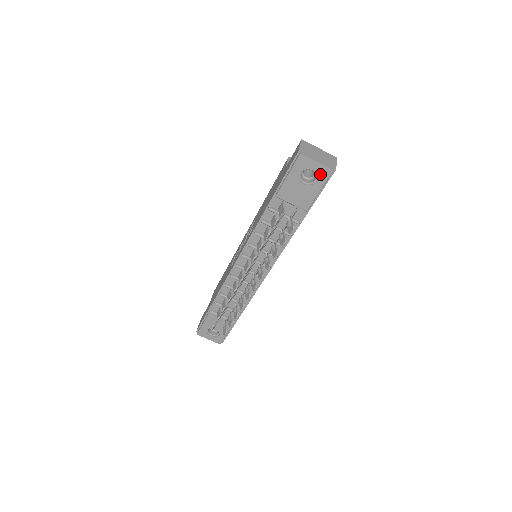
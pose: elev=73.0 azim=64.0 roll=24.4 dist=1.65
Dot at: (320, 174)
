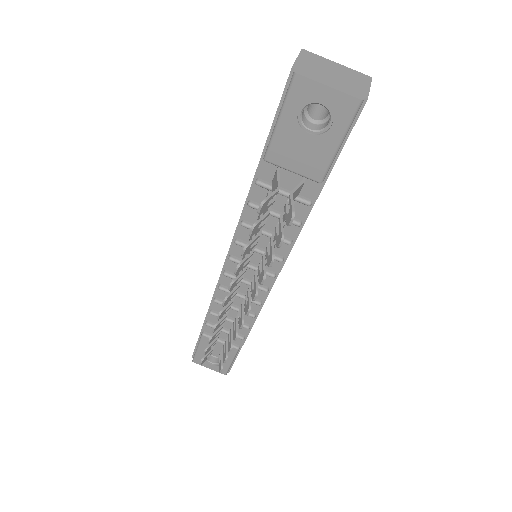
Dot at: (337, 110)
